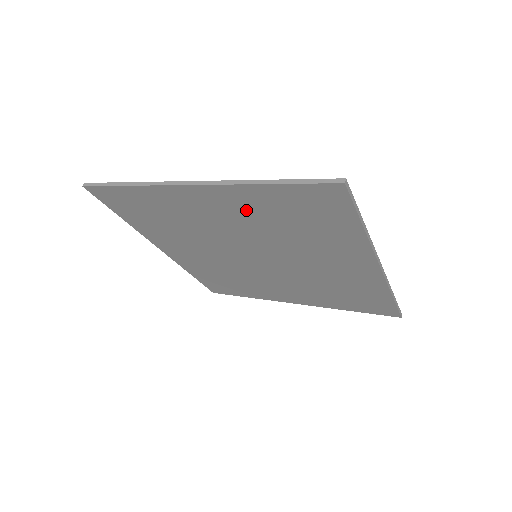
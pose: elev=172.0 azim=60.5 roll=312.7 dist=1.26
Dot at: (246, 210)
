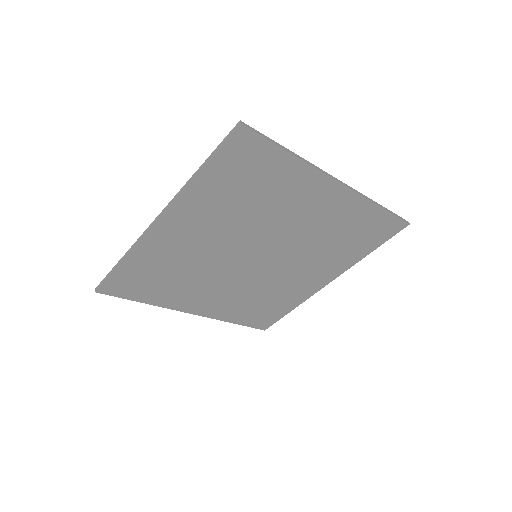
Dot at: (208, 212)
